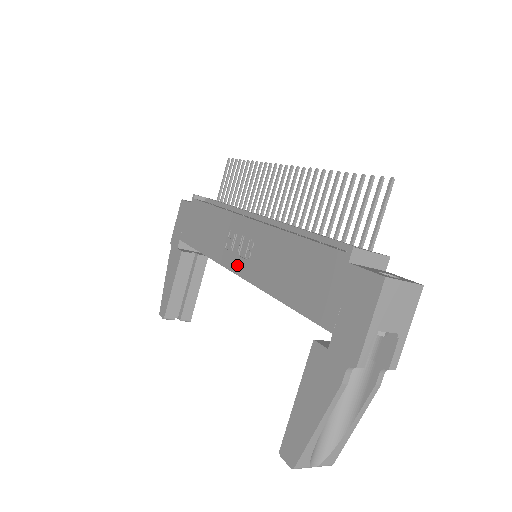
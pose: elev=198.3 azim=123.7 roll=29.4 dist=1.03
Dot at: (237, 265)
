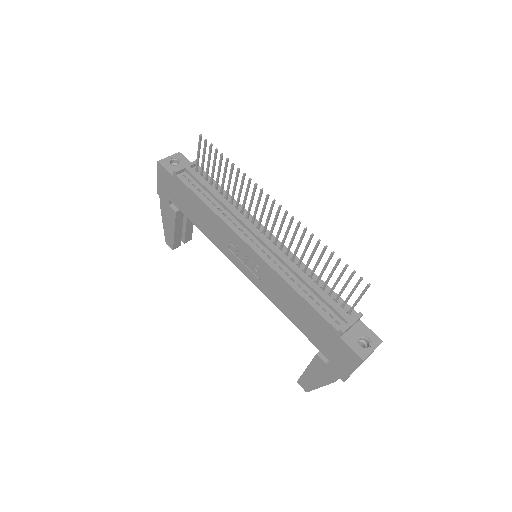
Dot at: (245, 271)
